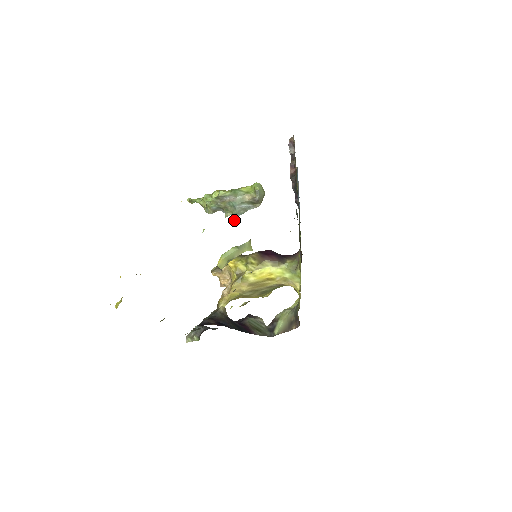
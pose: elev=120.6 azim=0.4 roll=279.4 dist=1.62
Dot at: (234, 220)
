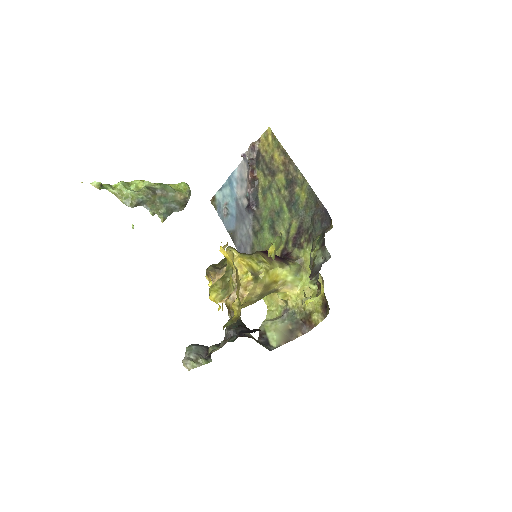
Dot at: (164, 220)
